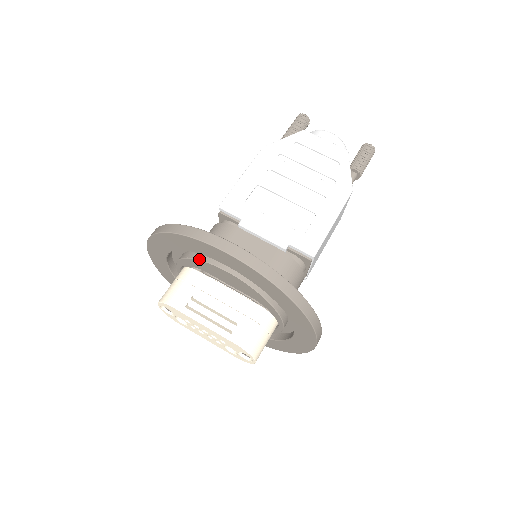
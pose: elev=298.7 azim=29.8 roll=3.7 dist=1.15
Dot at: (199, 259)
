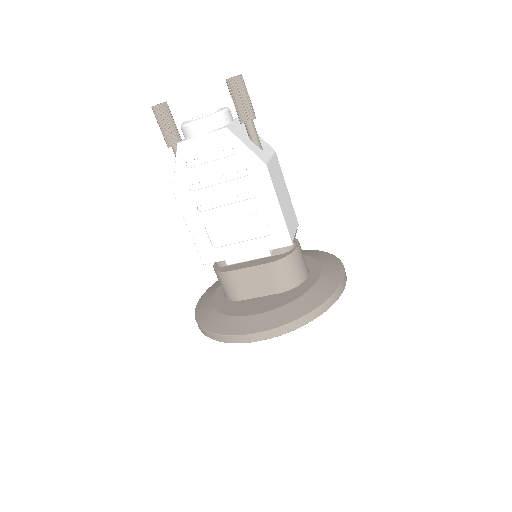
Dot at: occluded
